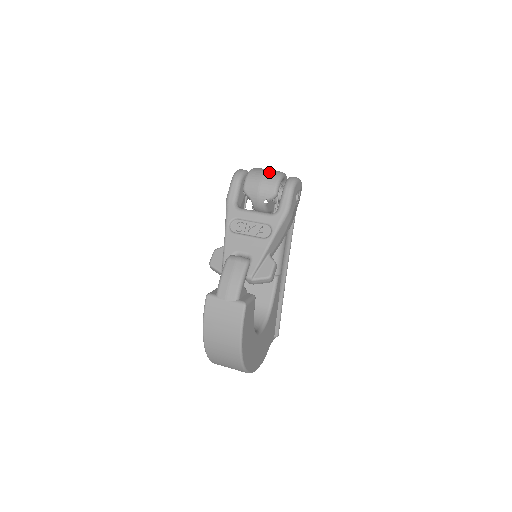
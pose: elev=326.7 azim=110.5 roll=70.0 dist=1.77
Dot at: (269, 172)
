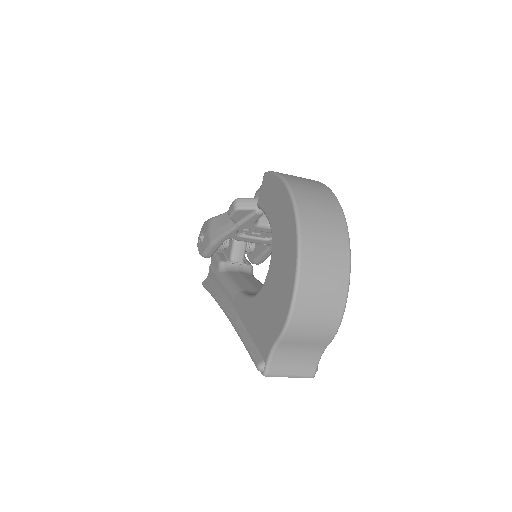
Dot at: occluded
